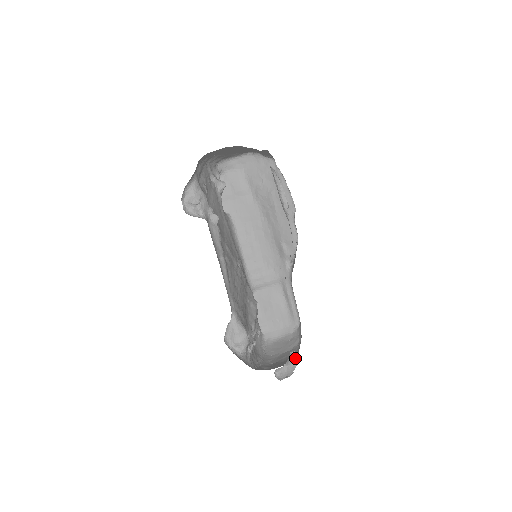
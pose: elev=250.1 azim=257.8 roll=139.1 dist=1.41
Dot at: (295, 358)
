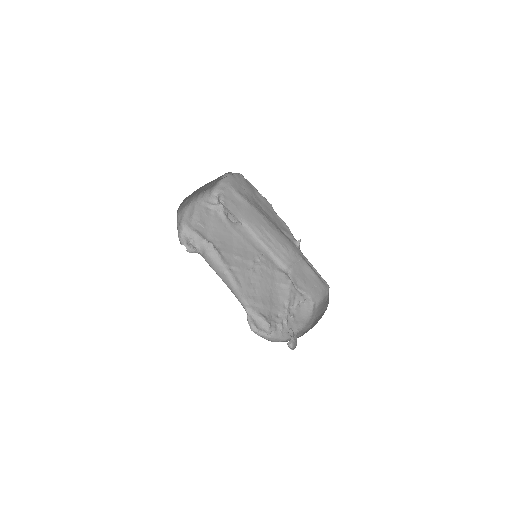
Dot at: (293, 333)
